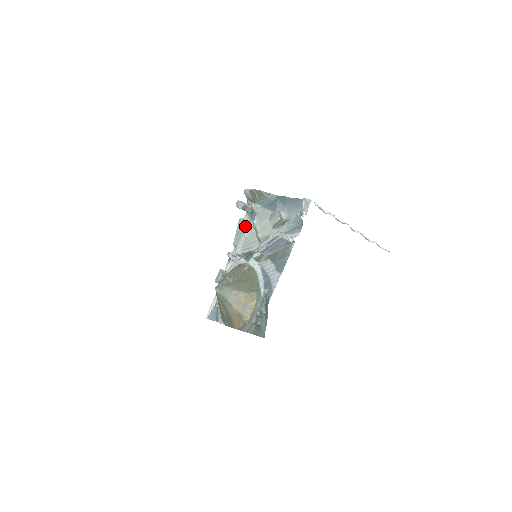
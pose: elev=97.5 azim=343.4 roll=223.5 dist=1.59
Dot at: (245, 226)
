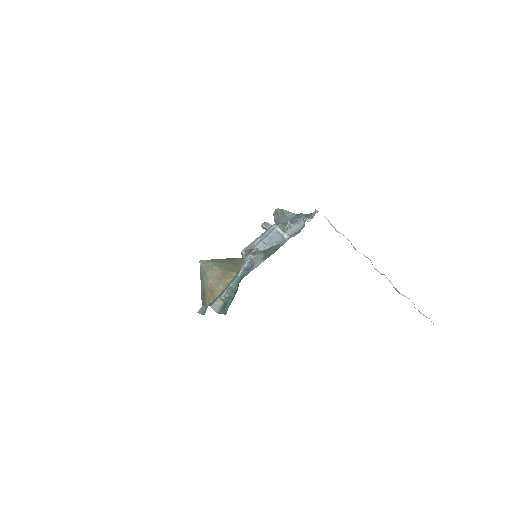
Dot at: occluded
